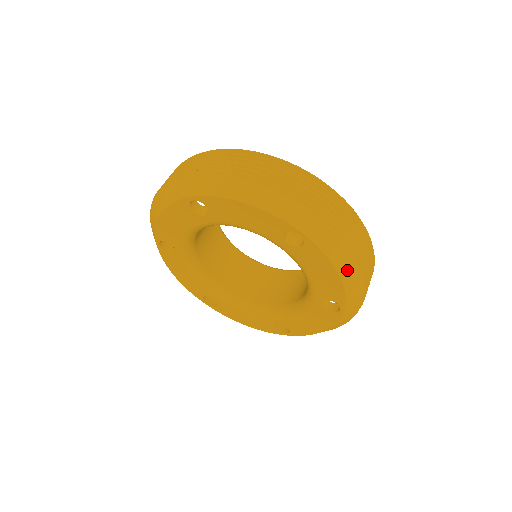
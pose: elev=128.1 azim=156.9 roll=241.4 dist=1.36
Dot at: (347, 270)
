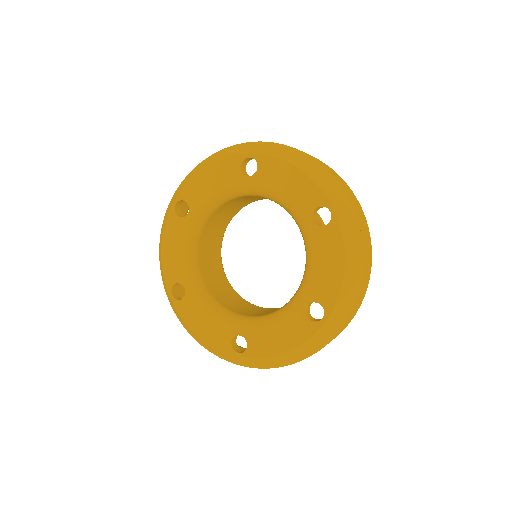
Dot at: (303, 164)
